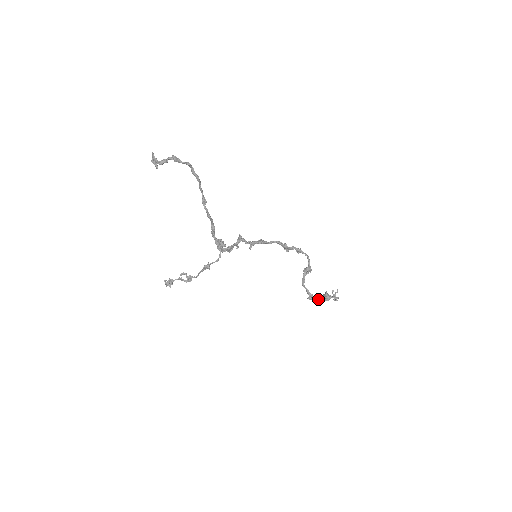
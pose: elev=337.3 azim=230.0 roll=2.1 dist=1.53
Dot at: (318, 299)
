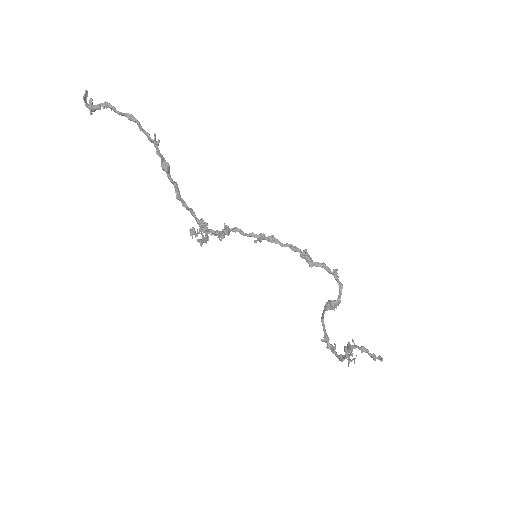
Dot at: (331, 350)
